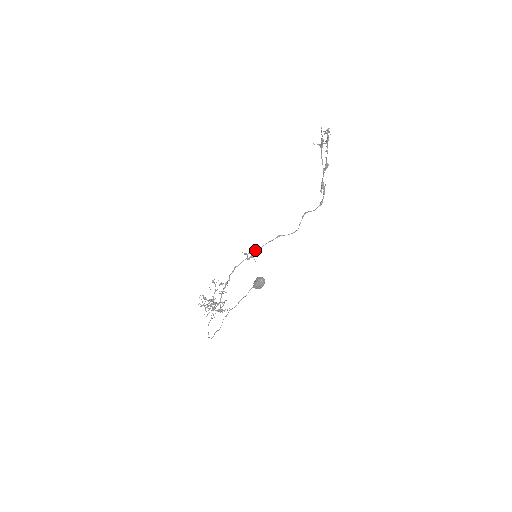
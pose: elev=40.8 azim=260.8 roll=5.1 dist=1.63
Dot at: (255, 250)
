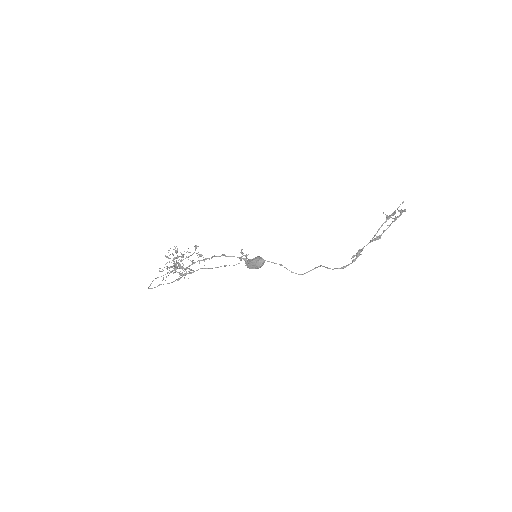
Dot at: occluded
